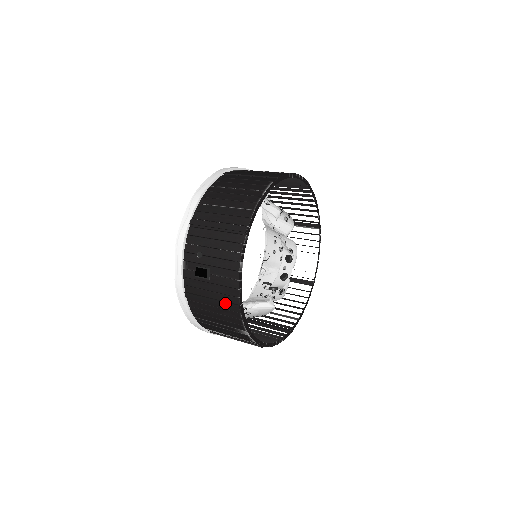
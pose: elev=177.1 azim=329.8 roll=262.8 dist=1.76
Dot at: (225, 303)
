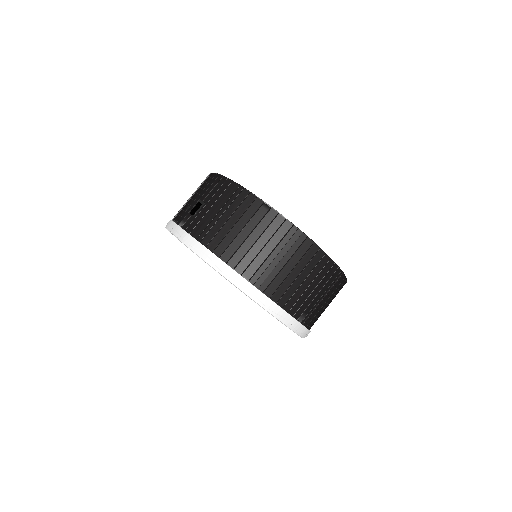
Dot at: (227, 196)
